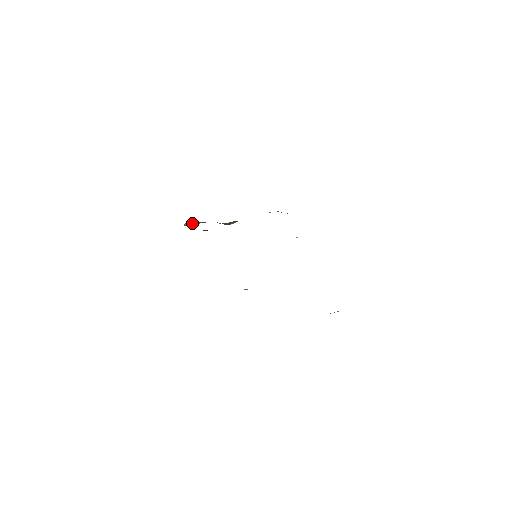
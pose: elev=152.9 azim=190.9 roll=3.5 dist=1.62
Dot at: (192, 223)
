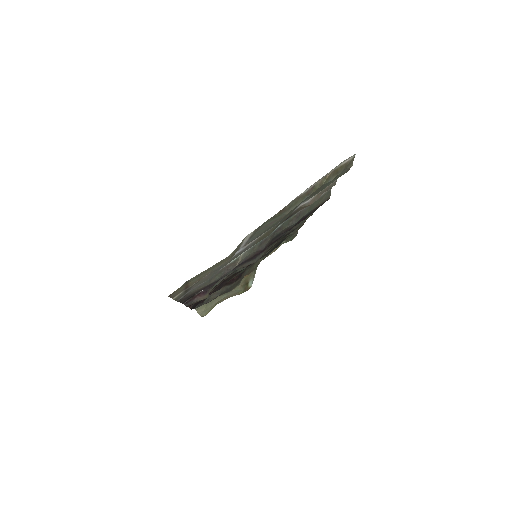
Dot at: (204, 305)
